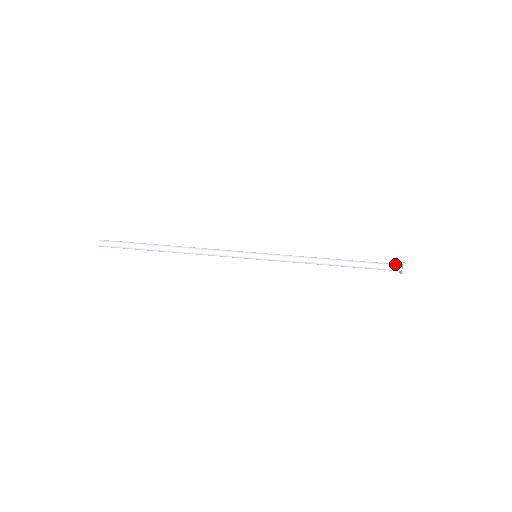
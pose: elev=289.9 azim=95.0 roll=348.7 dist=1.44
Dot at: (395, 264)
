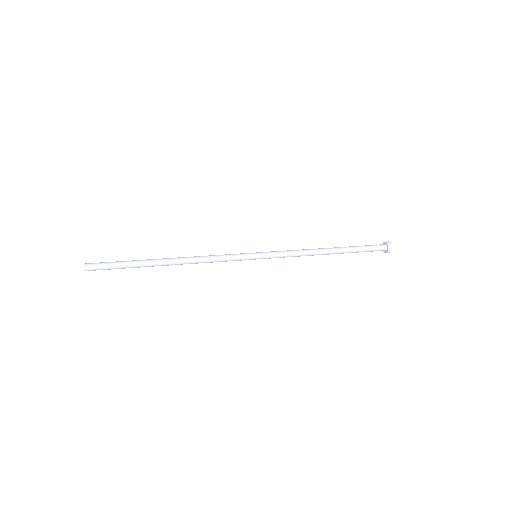
Dot at: occluded
